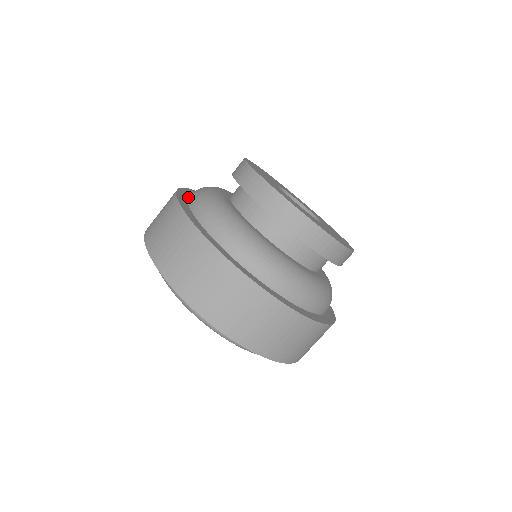
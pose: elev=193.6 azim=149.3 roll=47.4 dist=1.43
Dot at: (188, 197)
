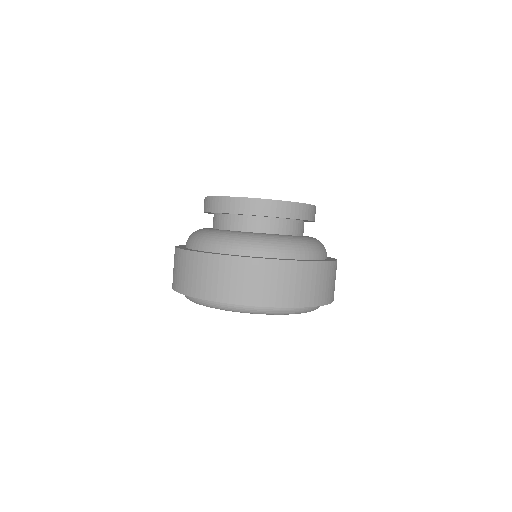
Dot at: occluded
